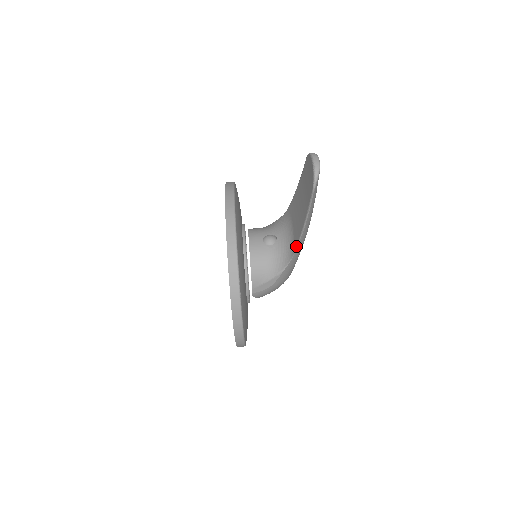
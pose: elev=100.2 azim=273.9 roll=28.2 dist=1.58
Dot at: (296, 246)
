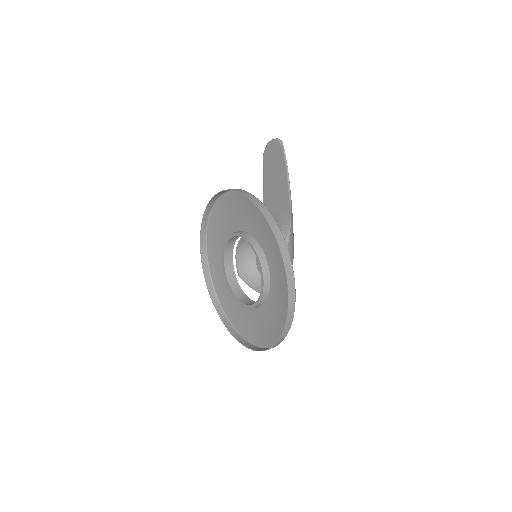
Dot at: (289, 206)
